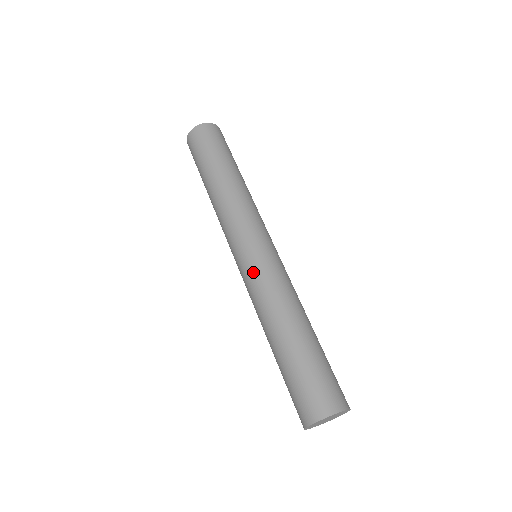
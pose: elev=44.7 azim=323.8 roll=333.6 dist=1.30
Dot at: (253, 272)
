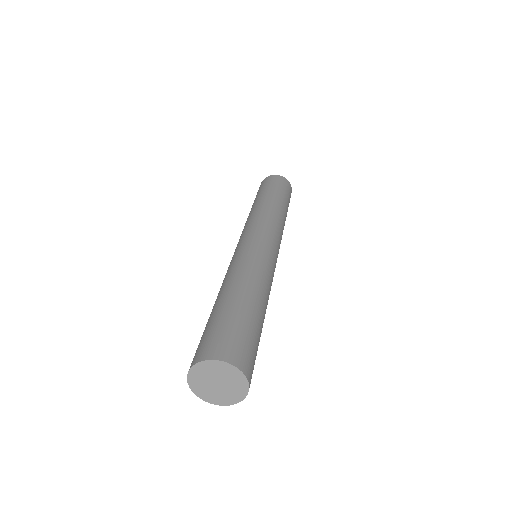
Dot at: (245, 249)
